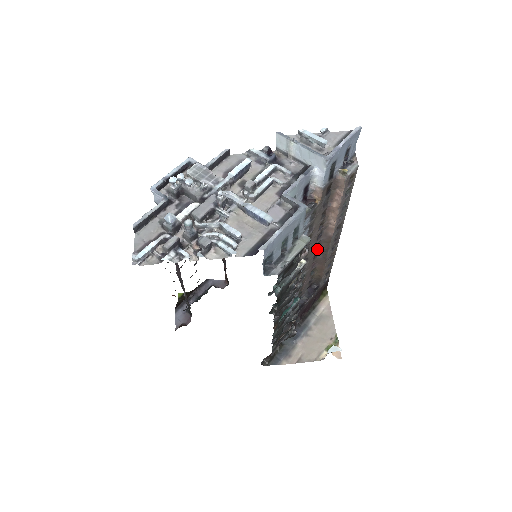
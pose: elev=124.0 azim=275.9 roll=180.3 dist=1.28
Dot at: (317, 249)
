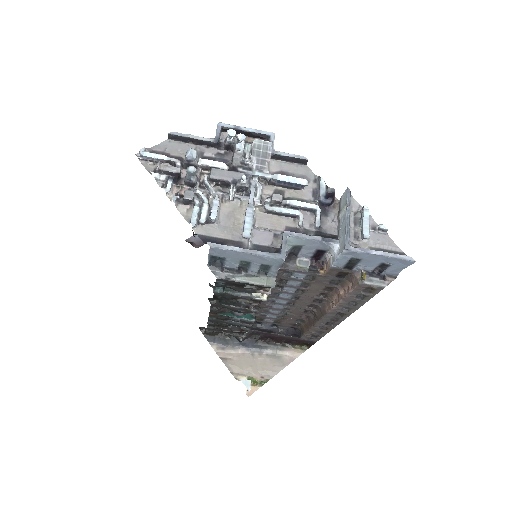
Dot at: (311, 308)
